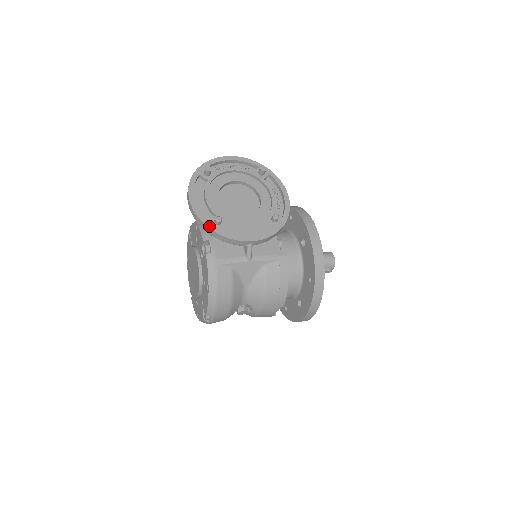
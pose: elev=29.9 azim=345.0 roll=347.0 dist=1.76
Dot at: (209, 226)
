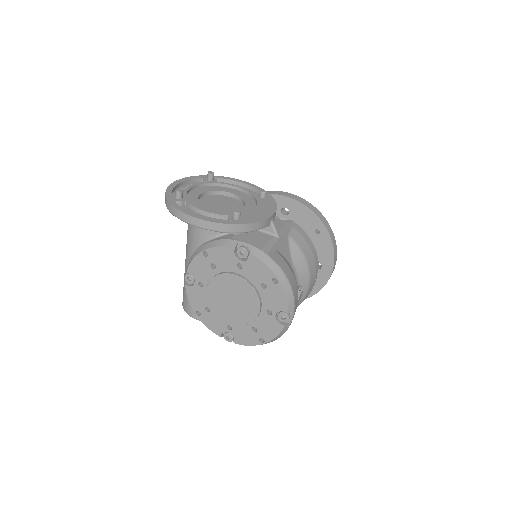
Dot at: (236, 223)
